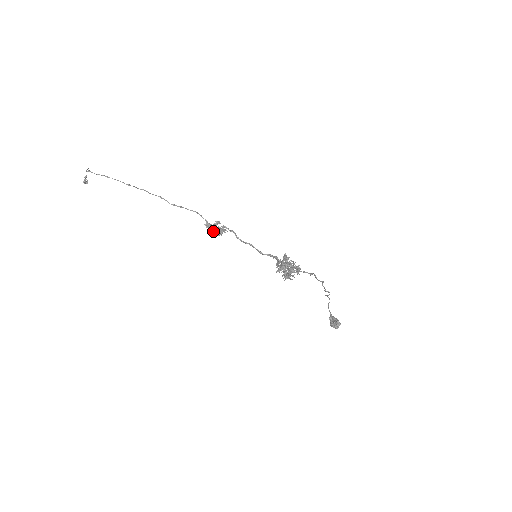
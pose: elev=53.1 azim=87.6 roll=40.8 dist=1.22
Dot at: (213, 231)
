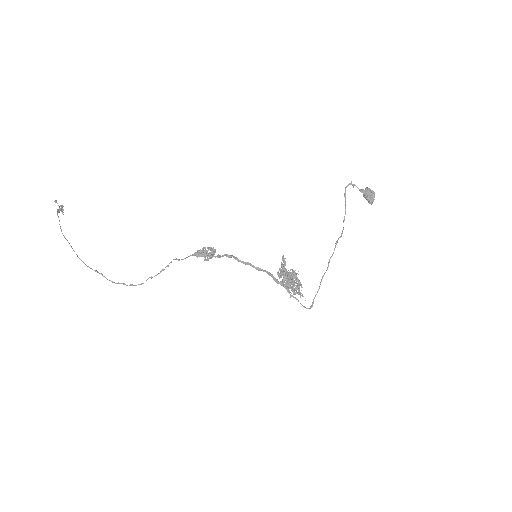
Dot at: occluded
